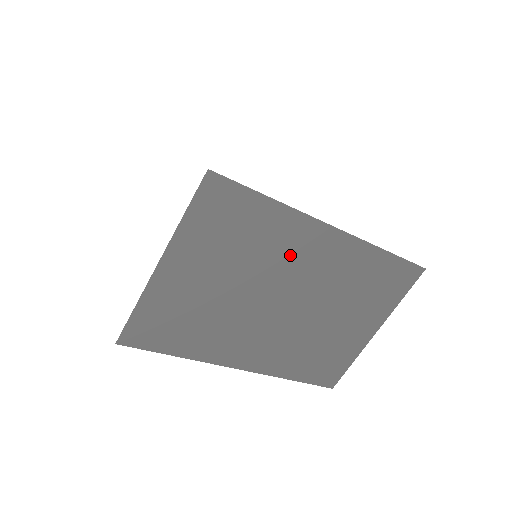
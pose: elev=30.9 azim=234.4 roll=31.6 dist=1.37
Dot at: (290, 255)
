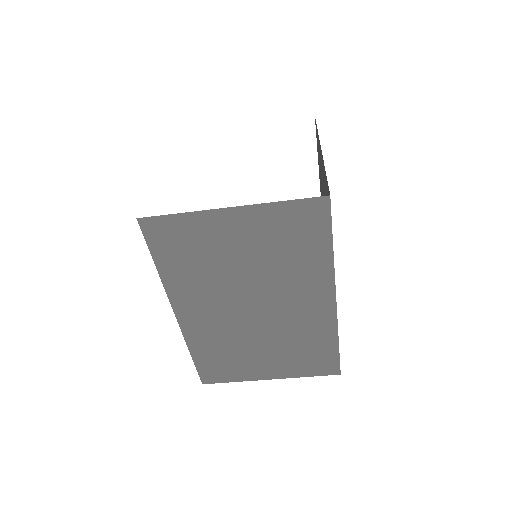
Dot at: (296, 287)
